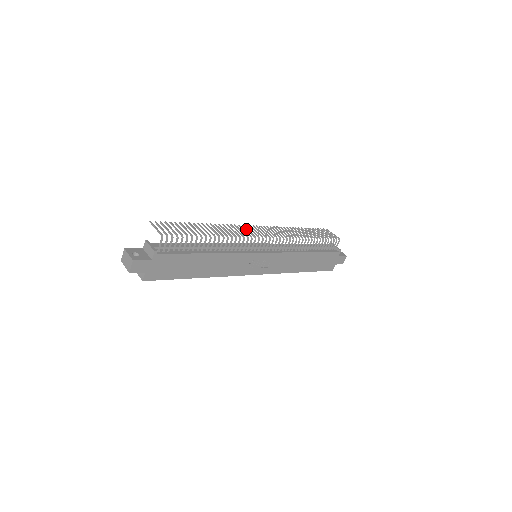
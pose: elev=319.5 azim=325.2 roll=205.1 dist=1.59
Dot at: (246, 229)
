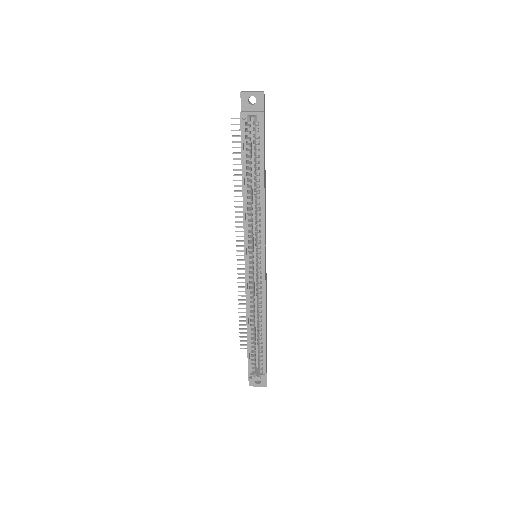
Dot at: occluded
